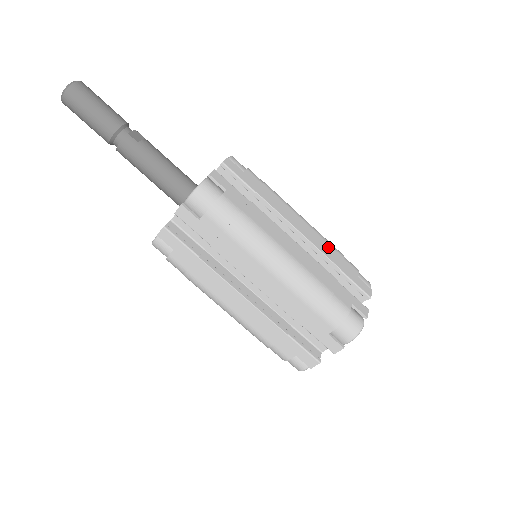
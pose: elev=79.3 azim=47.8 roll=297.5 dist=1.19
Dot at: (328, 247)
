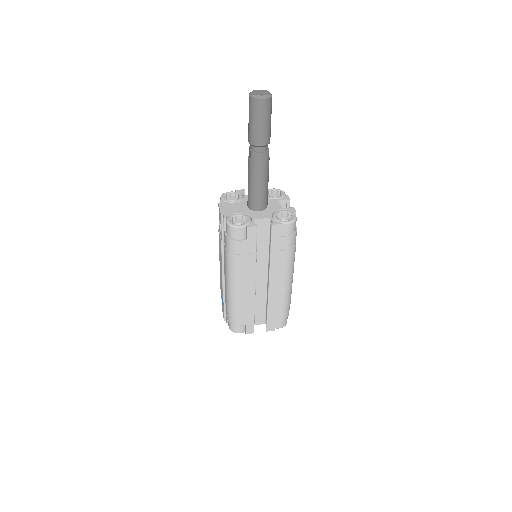
Dot at: occluded
